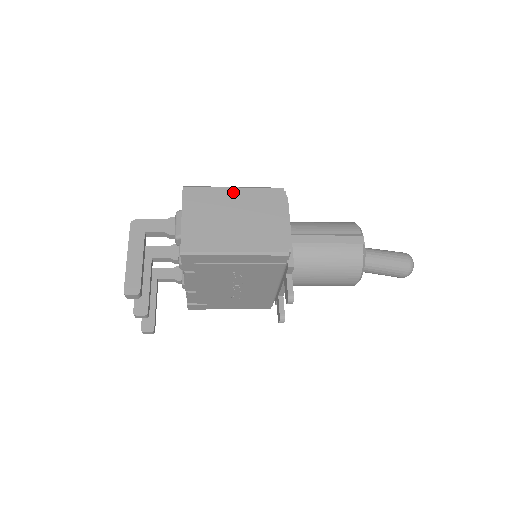
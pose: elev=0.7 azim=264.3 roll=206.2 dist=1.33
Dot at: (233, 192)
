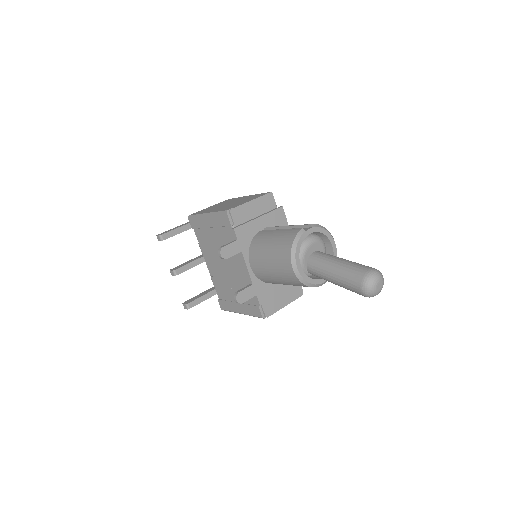
Dot at: occluded
